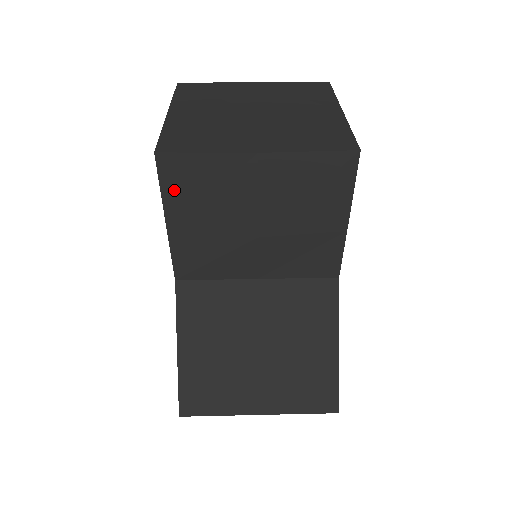
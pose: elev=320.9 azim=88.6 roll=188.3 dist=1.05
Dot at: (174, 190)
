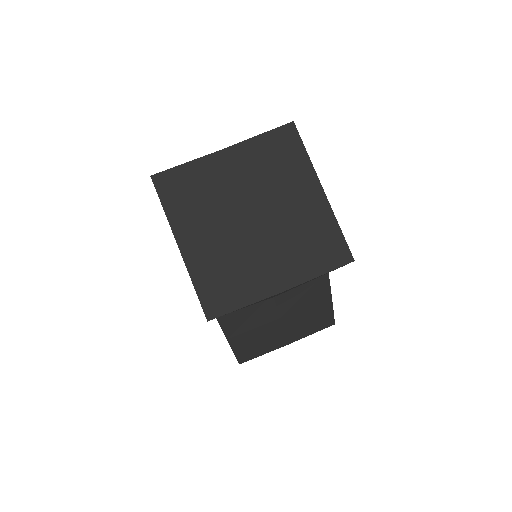
Dot at: occluded
